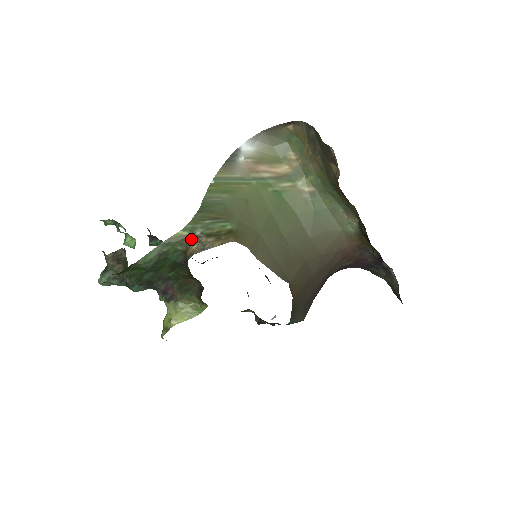
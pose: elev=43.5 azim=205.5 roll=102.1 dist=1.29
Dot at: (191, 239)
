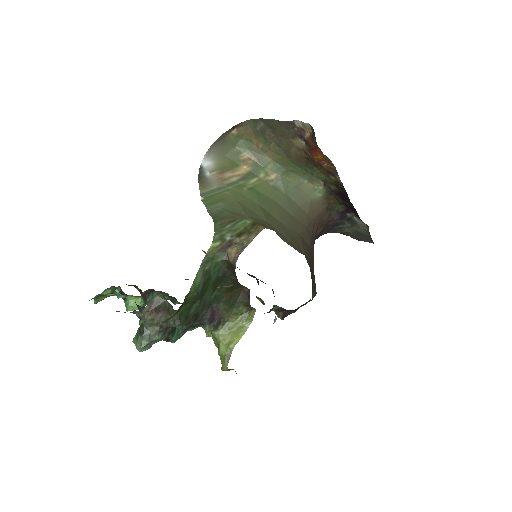
Dot at: (226, 246)
